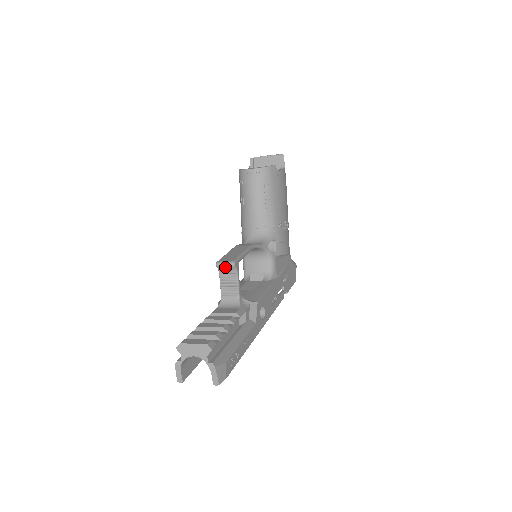
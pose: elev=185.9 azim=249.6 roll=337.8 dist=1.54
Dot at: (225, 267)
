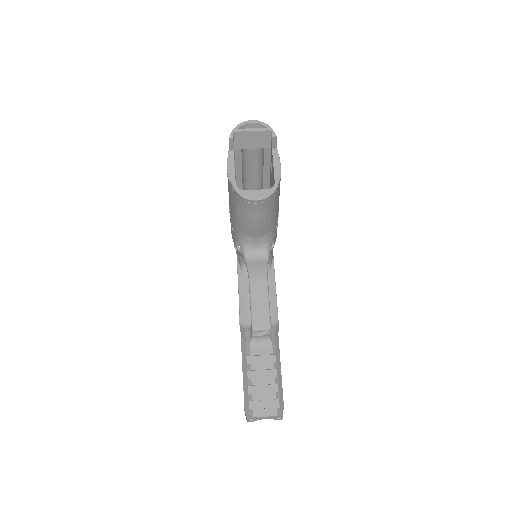
Dot at: (261, 331)
